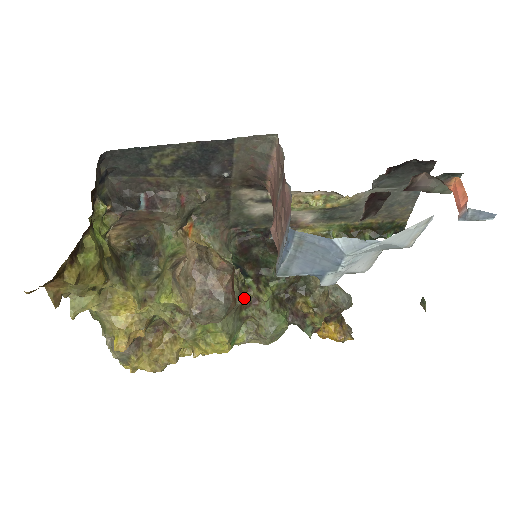
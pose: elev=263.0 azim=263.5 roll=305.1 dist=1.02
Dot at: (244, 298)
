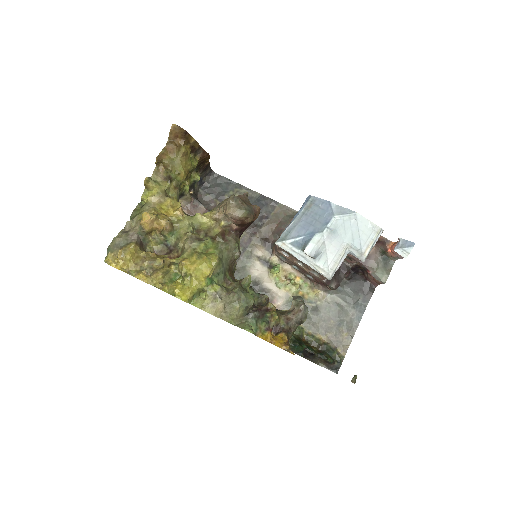
Dot at: (232, 273)
